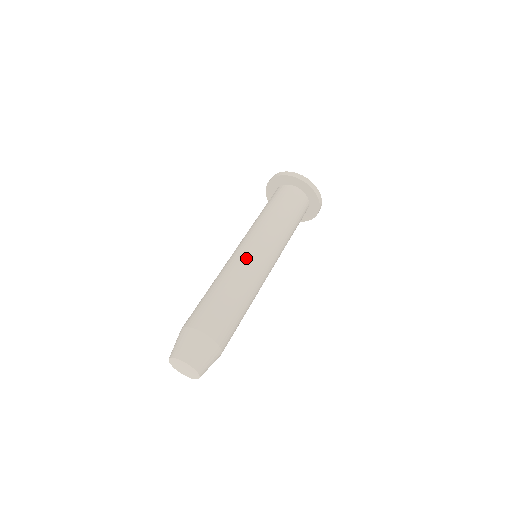
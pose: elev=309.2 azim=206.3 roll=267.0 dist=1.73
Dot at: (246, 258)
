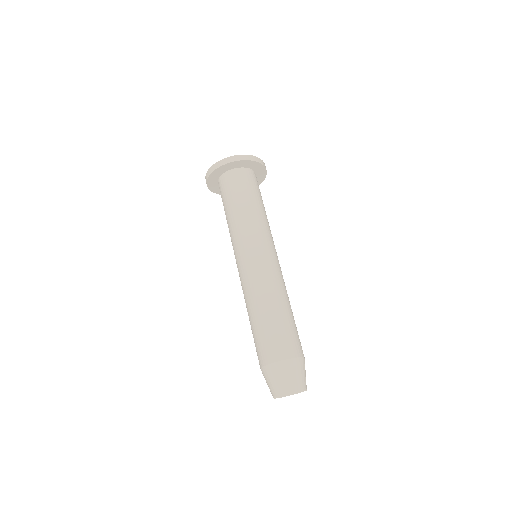
Dot at: (249, 272)
